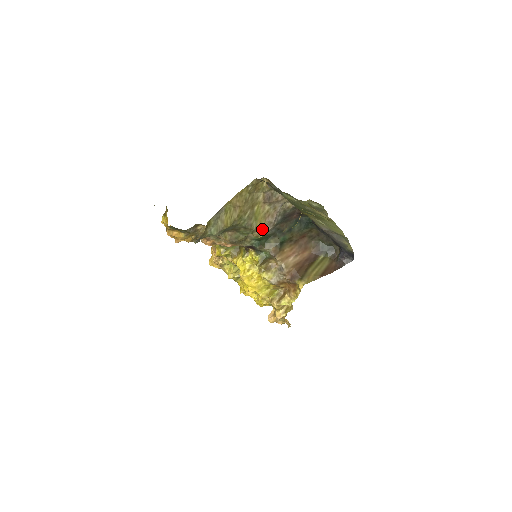
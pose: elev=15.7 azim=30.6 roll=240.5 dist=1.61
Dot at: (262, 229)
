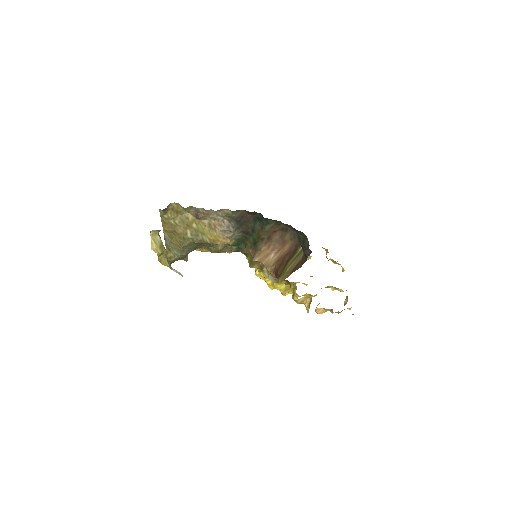
Dot at: (221, 238)
